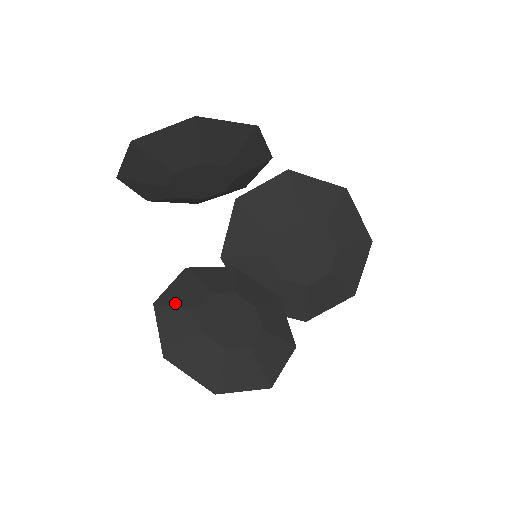
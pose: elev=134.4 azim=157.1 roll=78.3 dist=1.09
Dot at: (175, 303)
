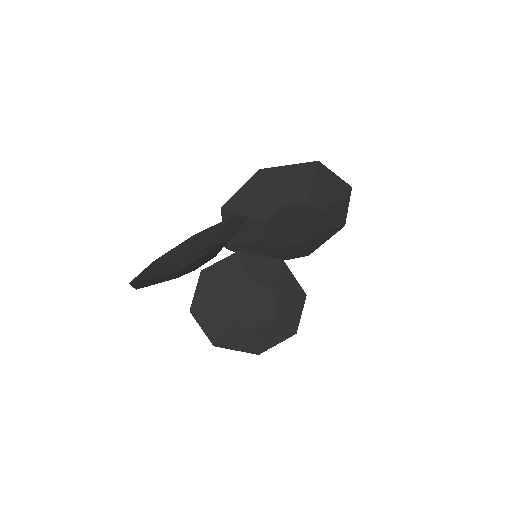
Dot at: (206, 307)
